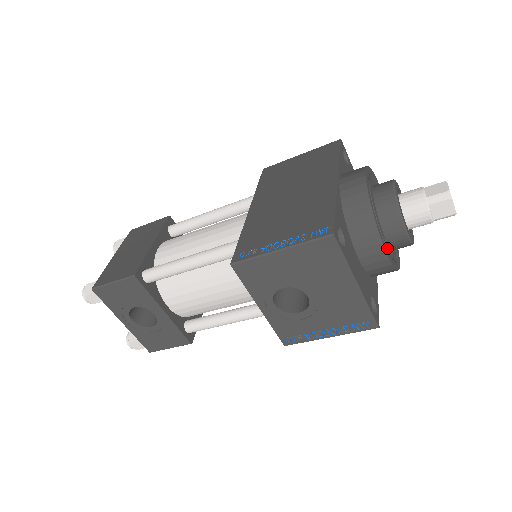
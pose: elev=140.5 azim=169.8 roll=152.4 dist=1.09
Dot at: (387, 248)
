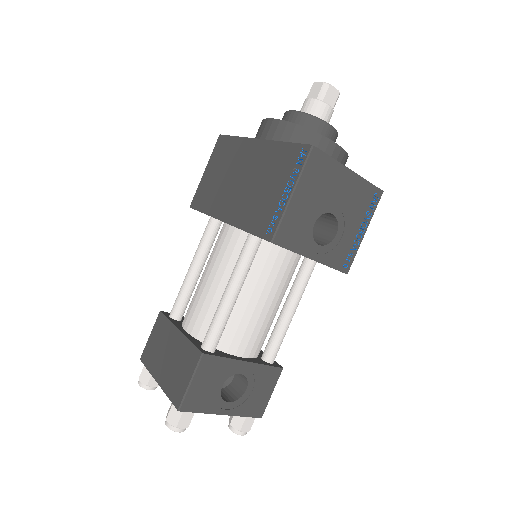
Dot at: occluded
